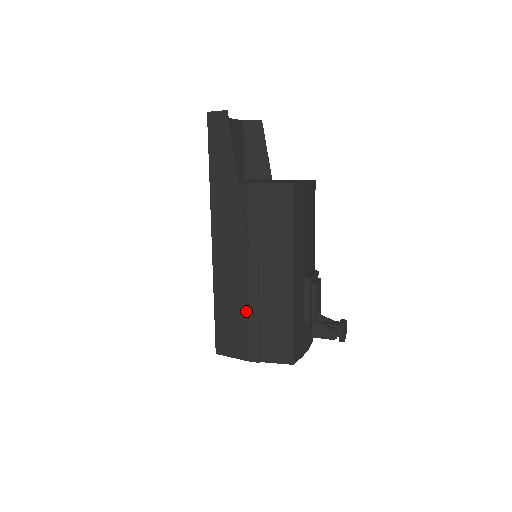
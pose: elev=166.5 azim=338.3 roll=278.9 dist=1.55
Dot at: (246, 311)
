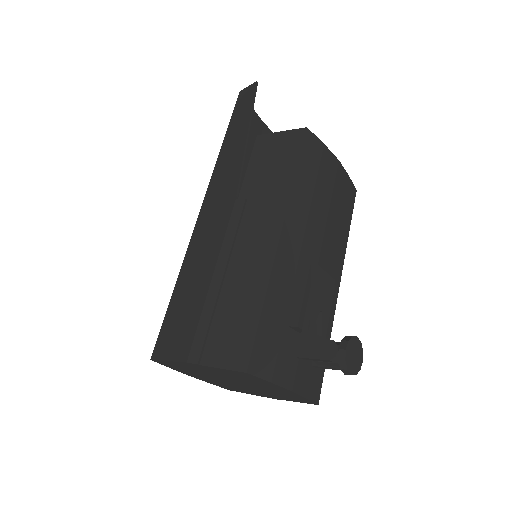
Dot at: (206, 284)
